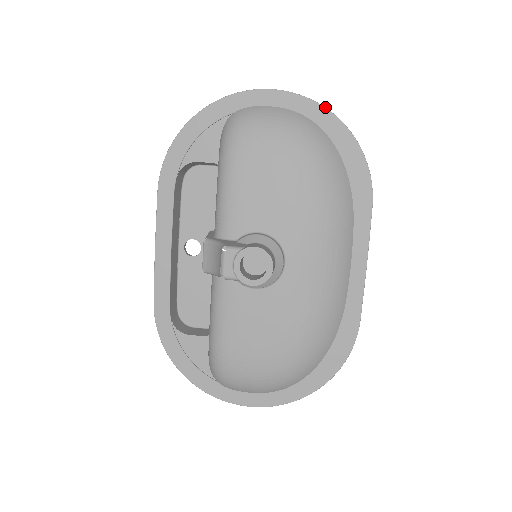
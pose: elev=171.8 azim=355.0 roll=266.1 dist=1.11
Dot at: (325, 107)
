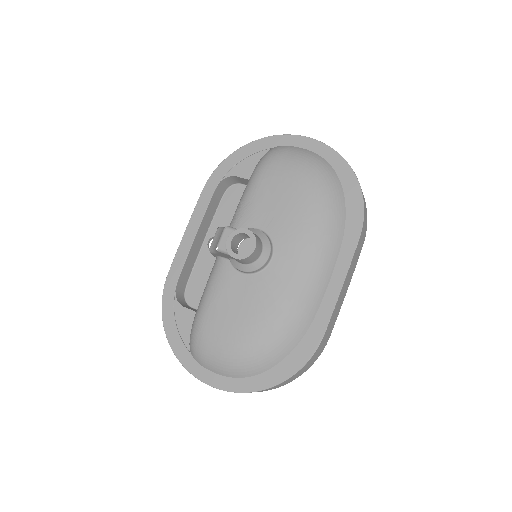
Dot at: (341, 156)
